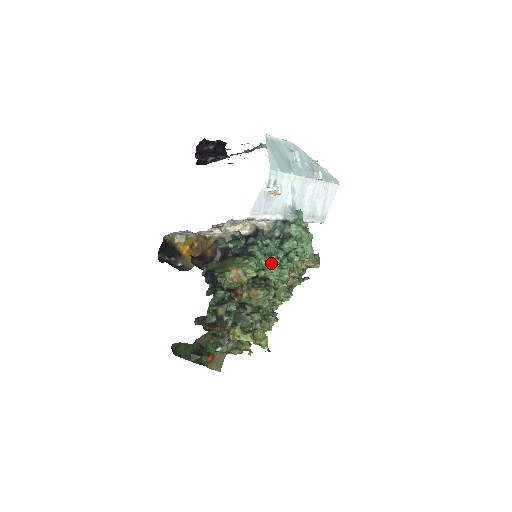
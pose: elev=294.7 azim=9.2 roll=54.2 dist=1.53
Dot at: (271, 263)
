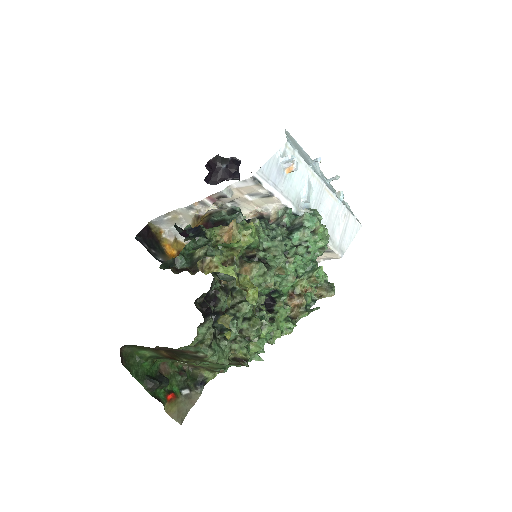
Dot at: (274, 245)
